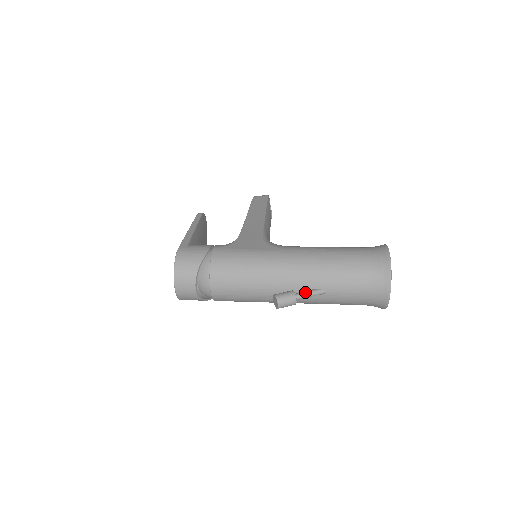
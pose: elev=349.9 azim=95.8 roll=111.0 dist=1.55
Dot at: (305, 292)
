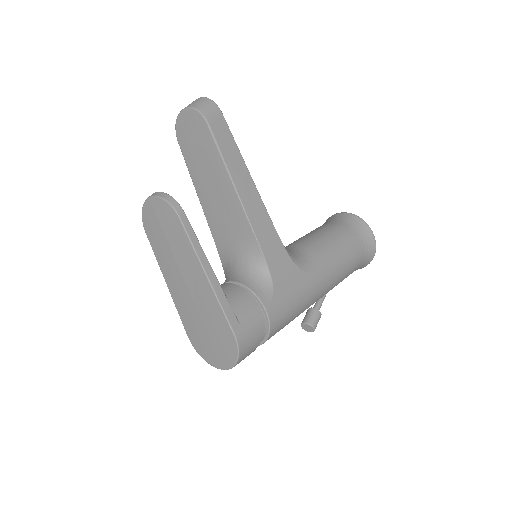
Dot at: occluded
